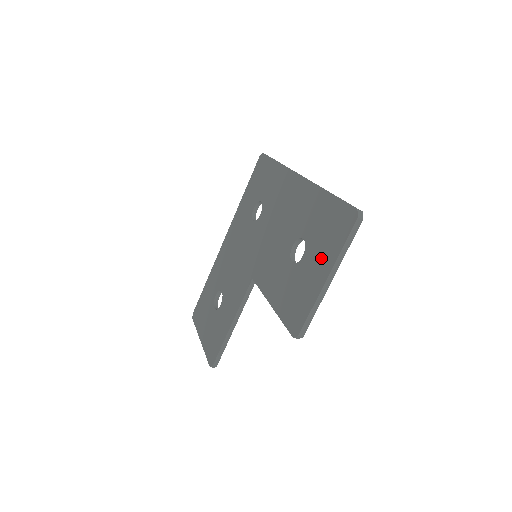
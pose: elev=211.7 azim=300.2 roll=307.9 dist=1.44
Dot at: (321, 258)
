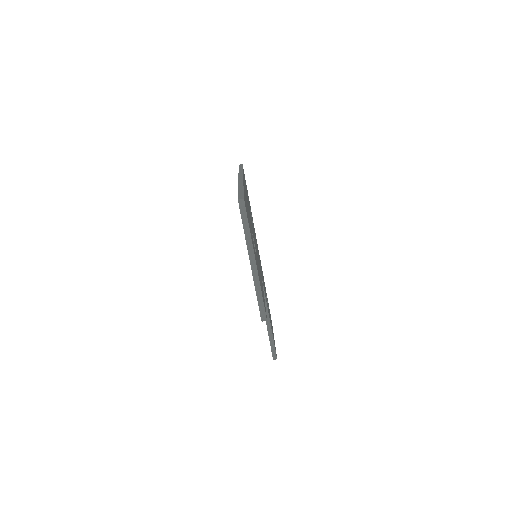
Dot at: occluded
